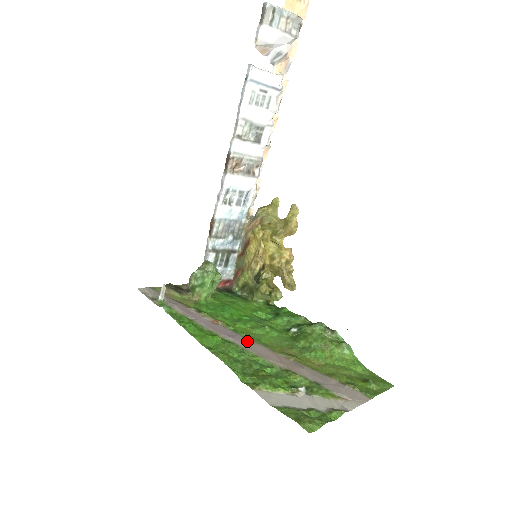
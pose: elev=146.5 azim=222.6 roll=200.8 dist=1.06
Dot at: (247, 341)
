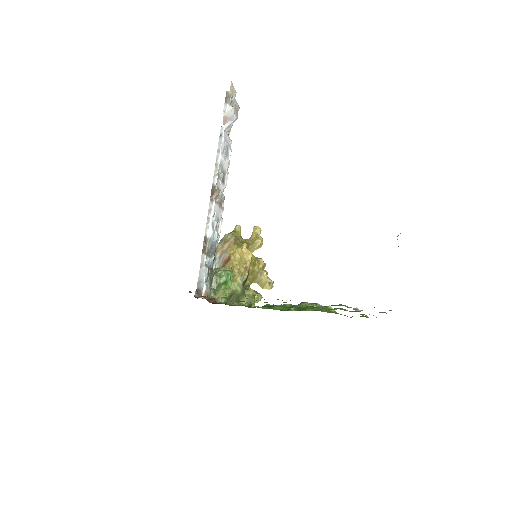
Dot at: occluded
